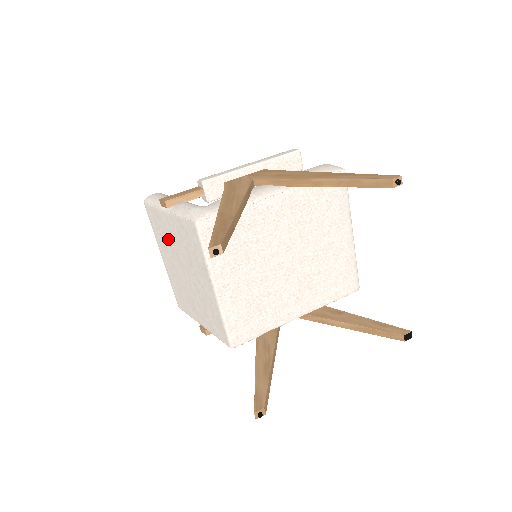
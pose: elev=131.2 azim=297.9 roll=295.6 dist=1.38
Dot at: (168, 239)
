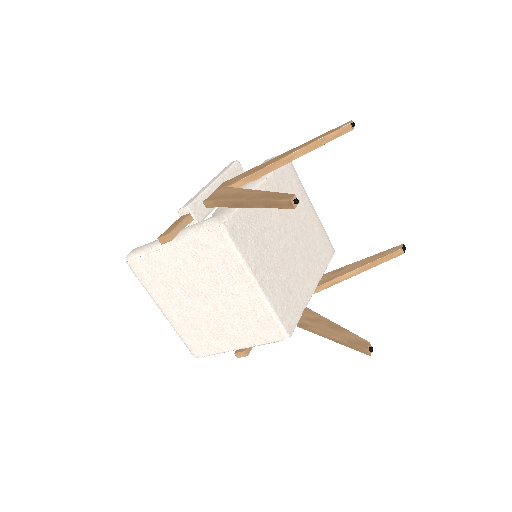
Dot at: (175, 279)
